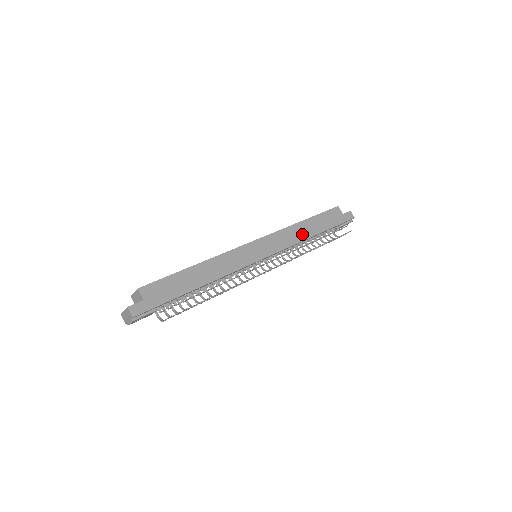
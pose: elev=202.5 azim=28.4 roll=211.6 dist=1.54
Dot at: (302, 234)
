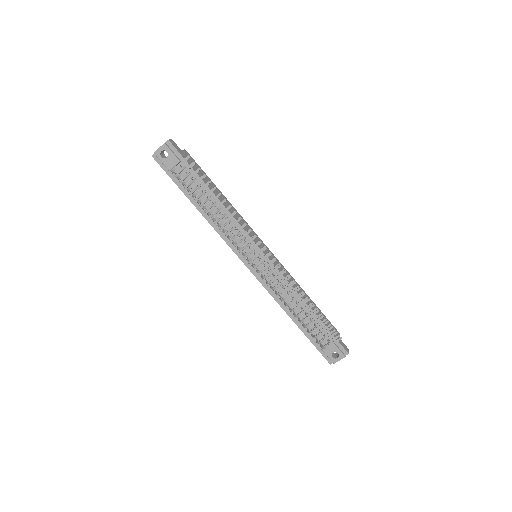
Dot at: (300, 292)
